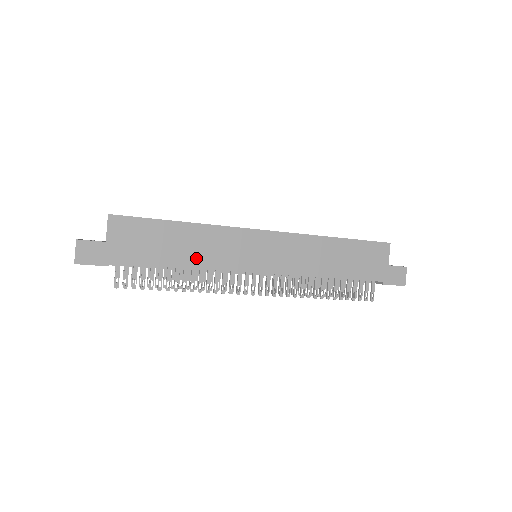
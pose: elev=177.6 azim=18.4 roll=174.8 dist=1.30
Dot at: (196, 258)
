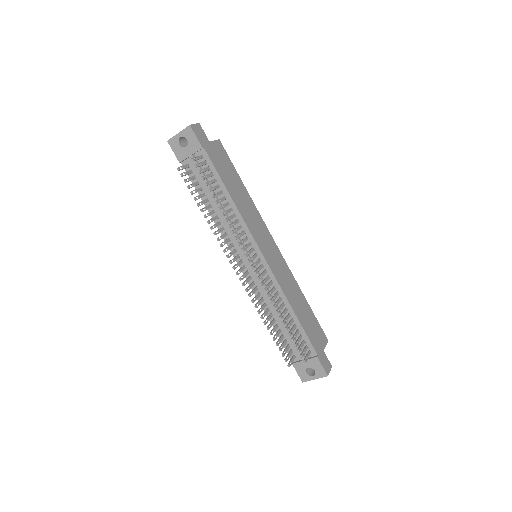
Dot at: (240, 205)
